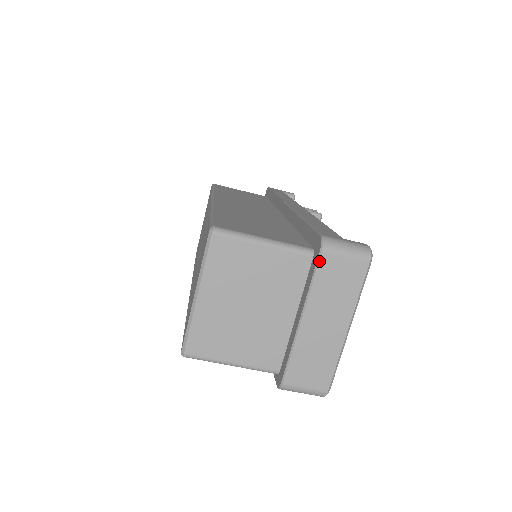
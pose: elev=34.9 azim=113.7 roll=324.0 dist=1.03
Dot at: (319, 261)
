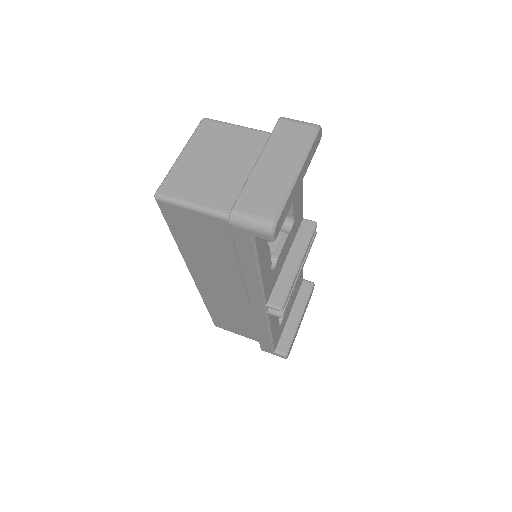
Dot at: (276, 125)
